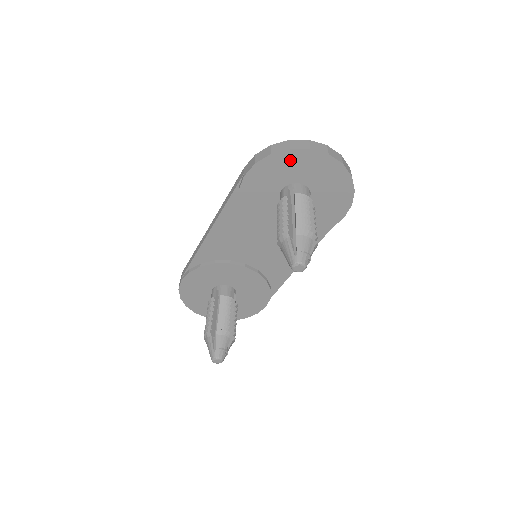
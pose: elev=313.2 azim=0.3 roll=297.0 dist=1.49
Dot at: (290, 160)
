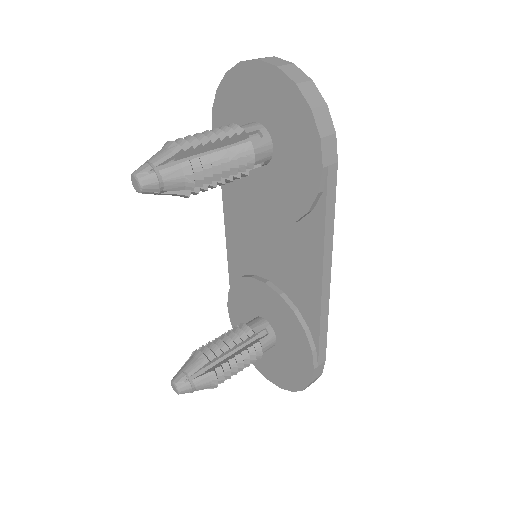
Dot at: (233, 90)
